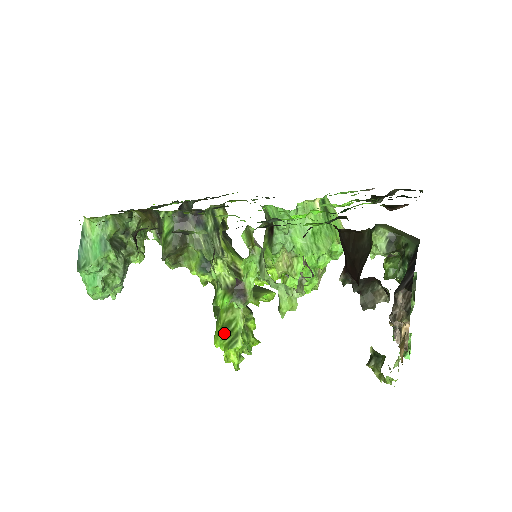
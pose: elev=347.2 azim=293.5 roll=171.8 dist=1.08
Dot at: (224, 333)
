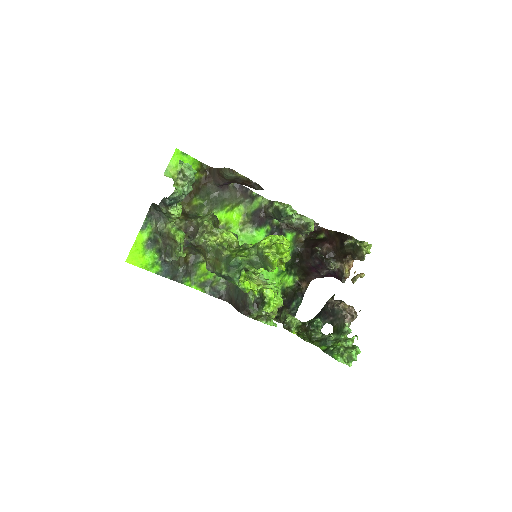
Dot at: occluded
